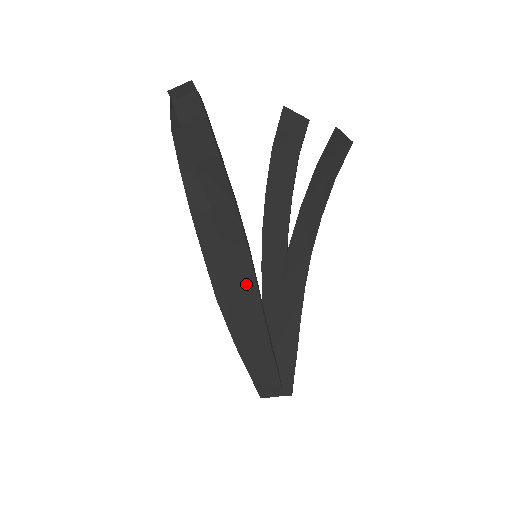
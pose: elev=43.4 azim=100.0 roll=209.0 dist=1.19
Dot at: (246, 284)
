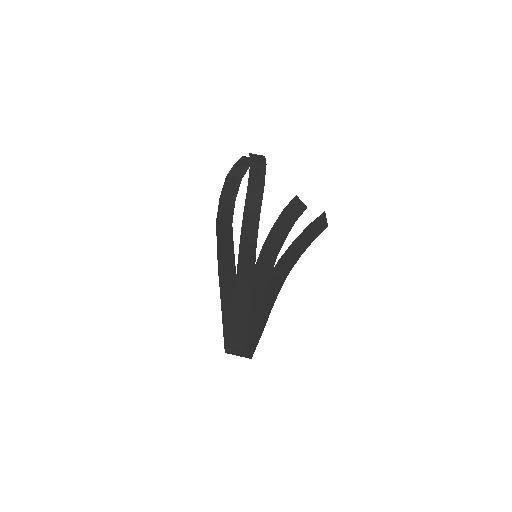
Dot at: (248, 264)
